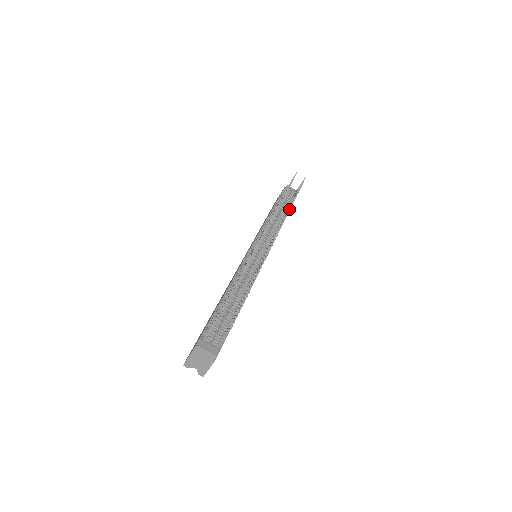
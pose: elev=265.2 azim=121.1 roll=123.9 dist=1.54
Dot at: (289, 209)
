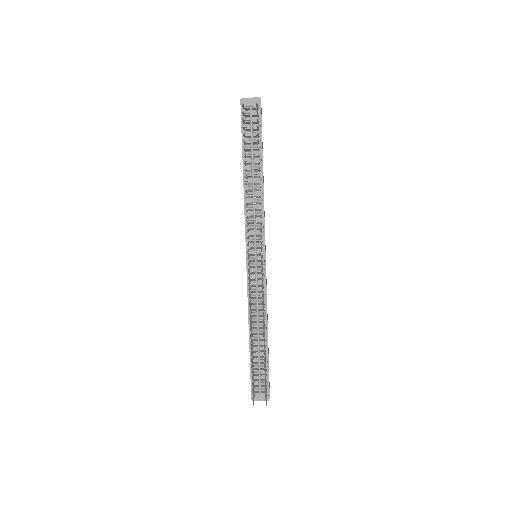
Dot at: occluded
